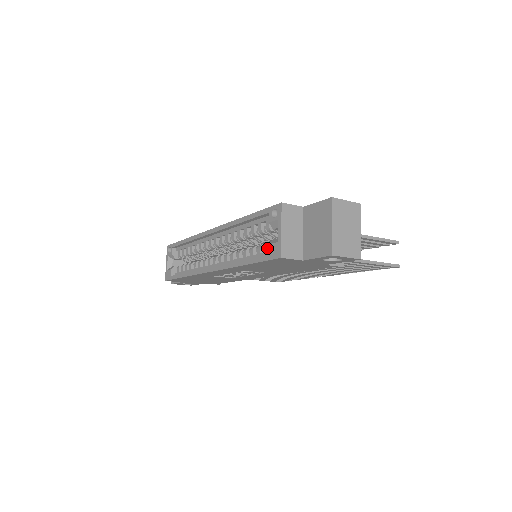
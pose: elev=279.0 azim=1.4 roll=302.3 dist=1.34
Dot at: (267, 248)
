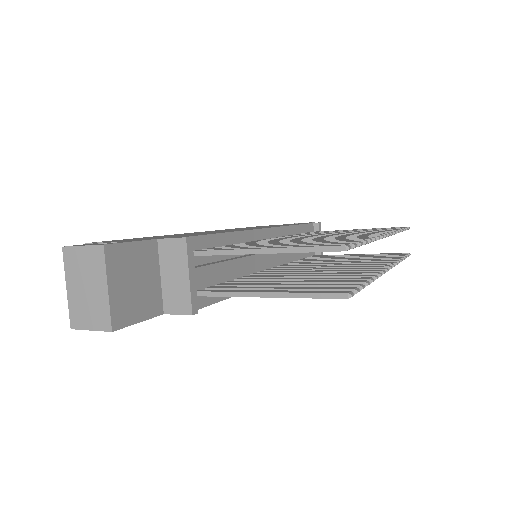
Dot at: occluded
